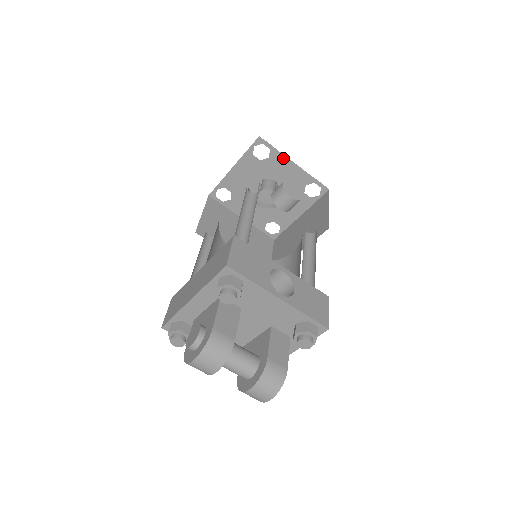
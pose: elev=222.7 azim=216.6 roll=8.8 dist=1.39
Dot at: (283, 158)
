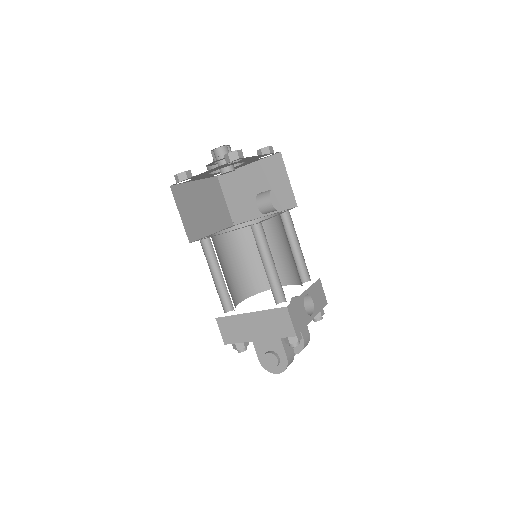
Dot at: occluded
